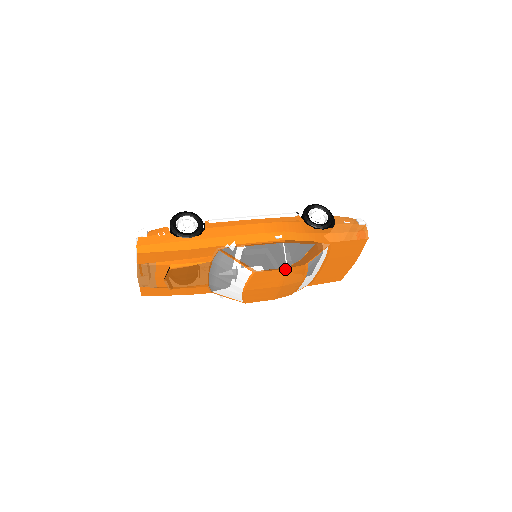
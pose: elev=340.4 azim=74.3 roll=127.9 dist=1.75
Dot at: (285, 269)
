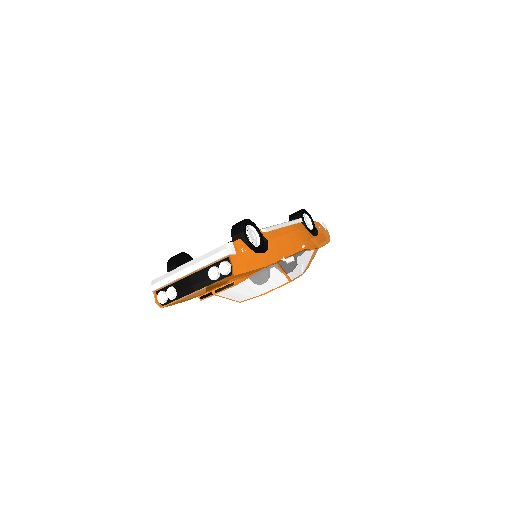
Dot at: (301, 275)
